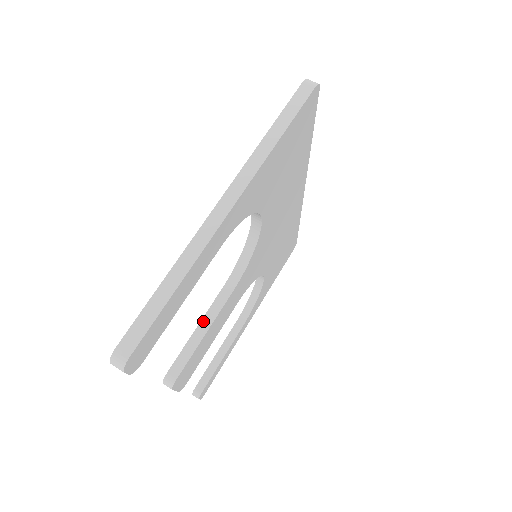
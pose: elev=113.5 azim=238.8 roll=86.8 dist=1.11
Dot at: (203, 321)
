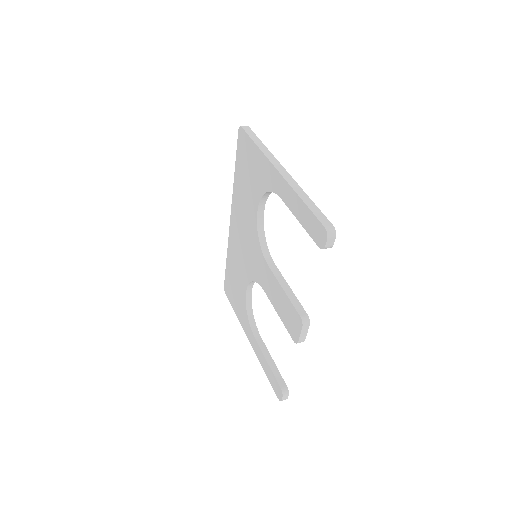
Dot at: (282, 285)
